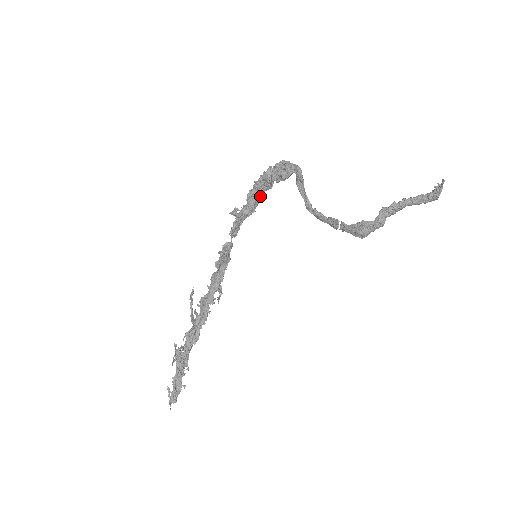
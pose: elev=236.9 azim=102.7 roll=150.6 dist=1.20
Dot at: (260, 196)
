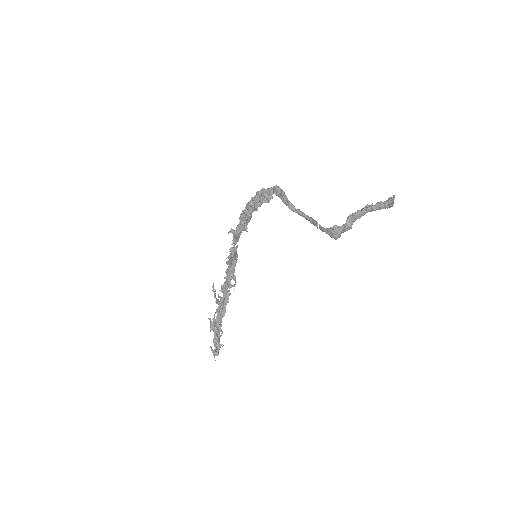
Dot at: (249, 218)
